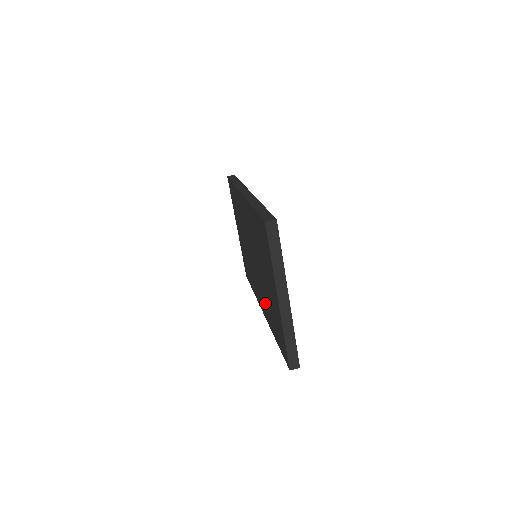
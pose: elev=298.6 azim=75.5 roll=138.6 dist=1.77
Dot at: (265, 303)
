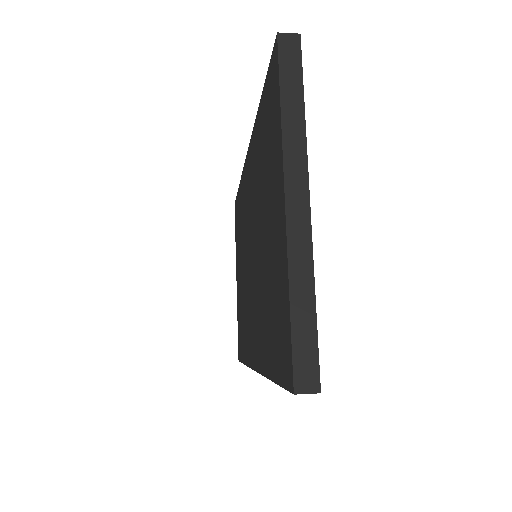
Dot at: (259, 320)
